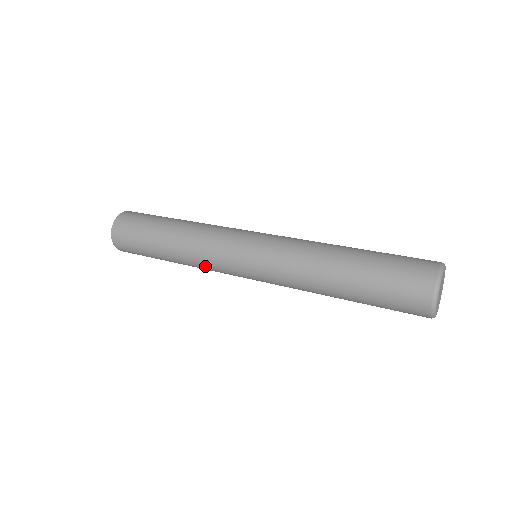
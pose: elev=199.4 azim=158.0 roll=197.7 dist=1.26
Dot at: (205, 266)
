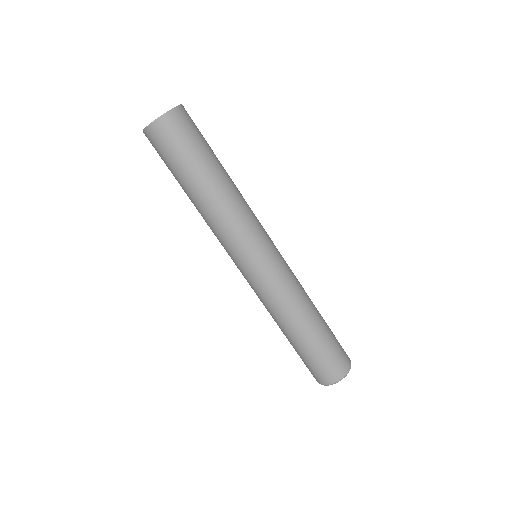
Dot at: (217, 232)
